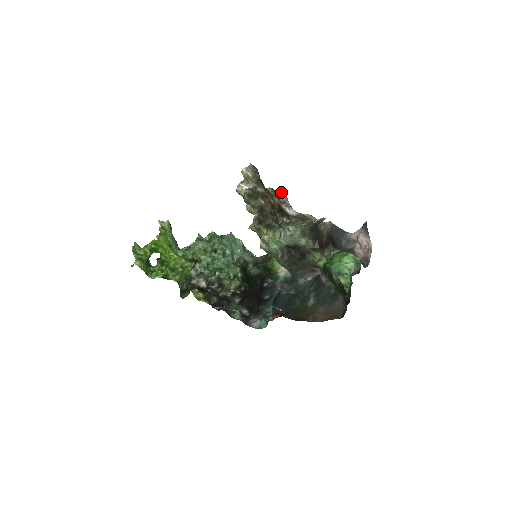
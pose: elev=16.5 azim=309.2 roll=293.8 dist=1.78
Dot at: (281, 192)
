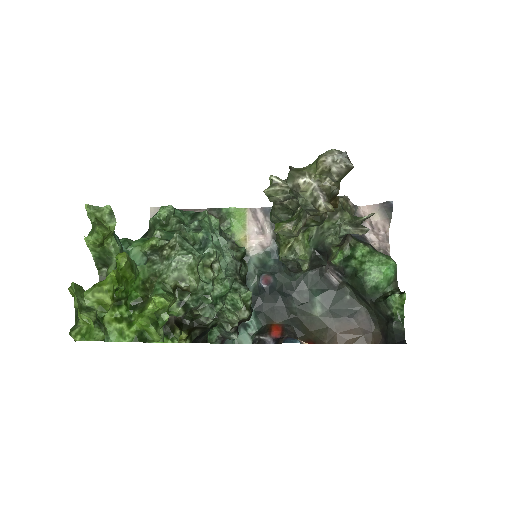
Dot at: occluded
